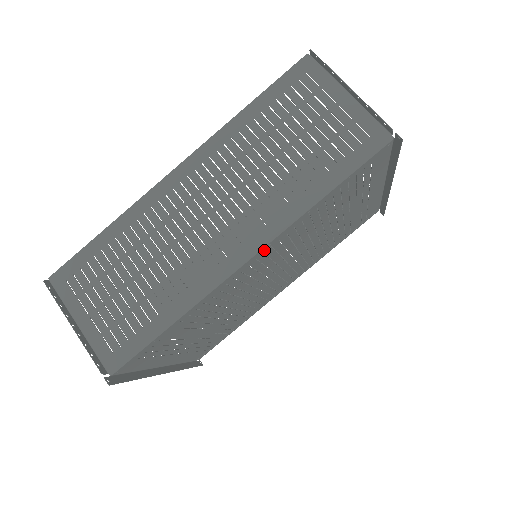
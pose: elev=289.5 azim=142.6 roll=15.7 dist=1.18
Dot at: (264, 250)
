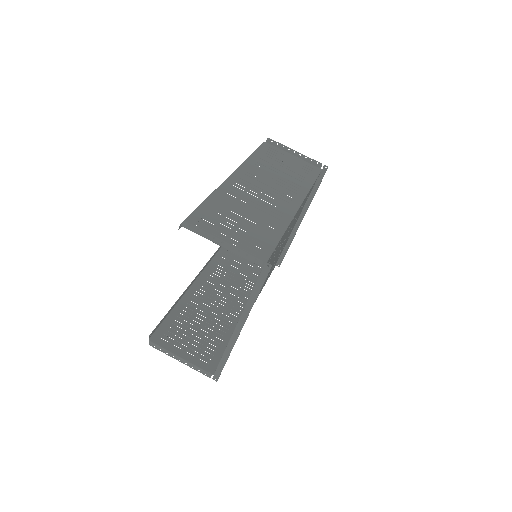
Dot at: occluded
